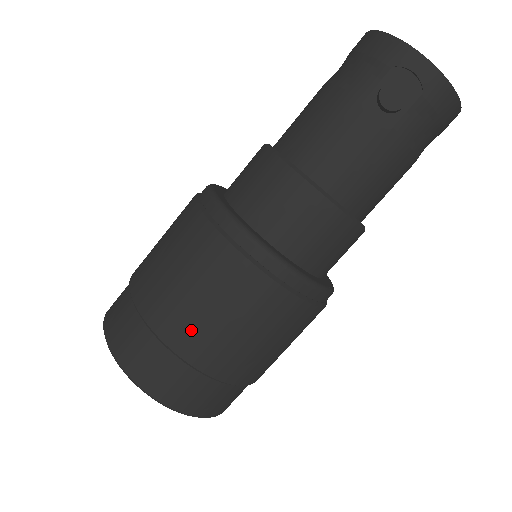
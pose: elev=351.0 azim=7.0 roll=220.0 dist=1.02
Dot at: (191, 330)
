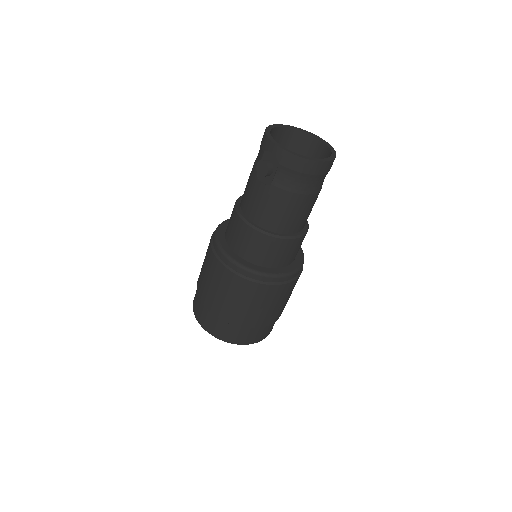
Dot at: (208, 296)
